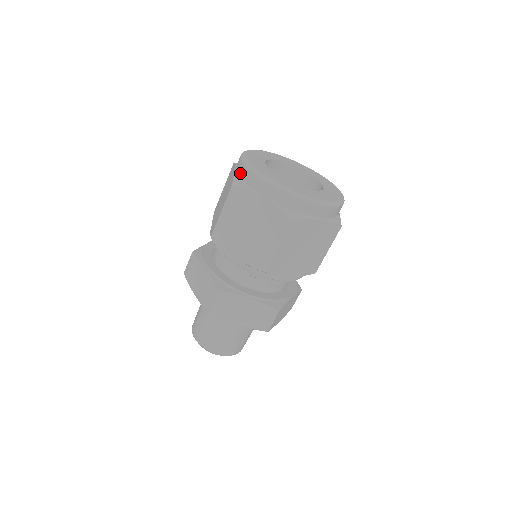
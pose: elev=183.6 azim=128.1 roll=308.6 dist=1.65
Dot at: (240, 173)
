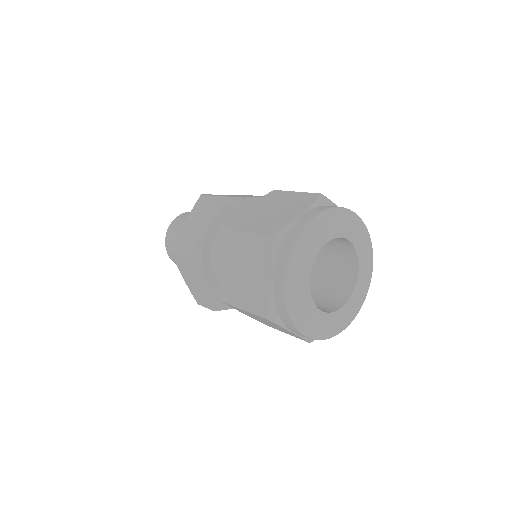
Dot at: (278, 305)
